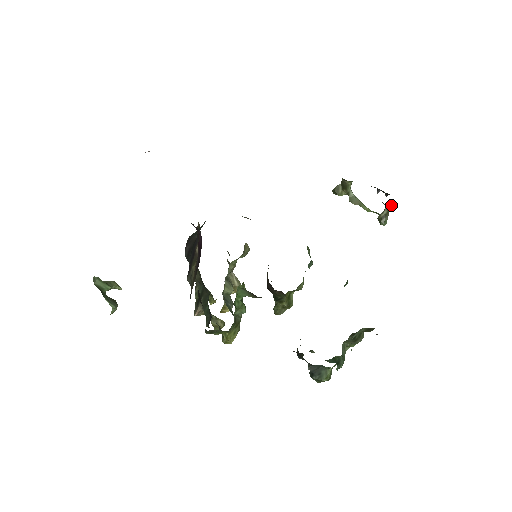
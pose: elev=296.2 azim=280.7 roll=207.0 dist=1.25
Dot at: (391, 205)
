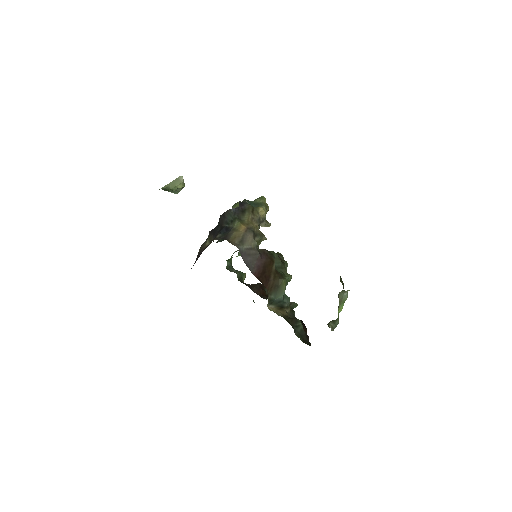
Dot at: occluded
